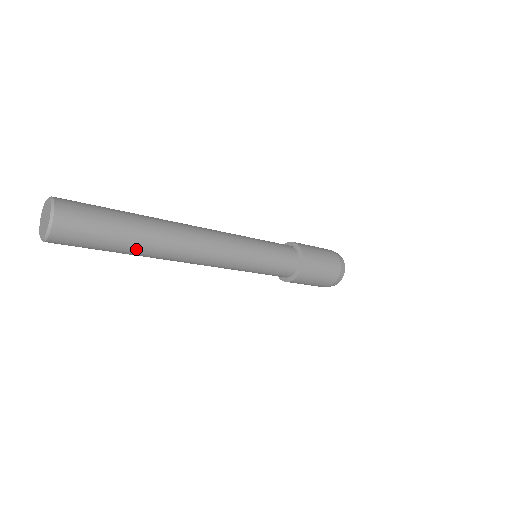
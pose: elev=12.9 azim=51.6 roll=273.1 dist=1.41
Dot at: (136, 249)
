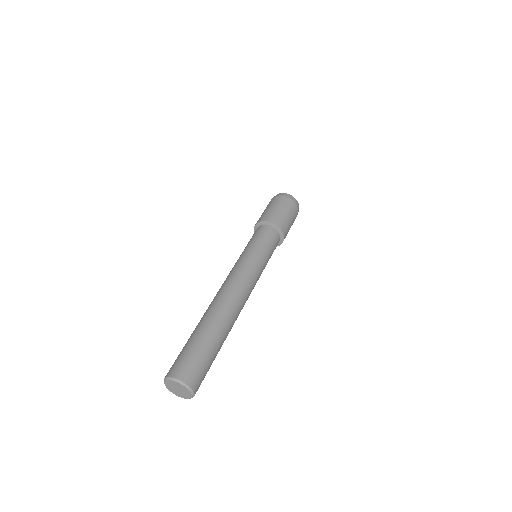
Dot at: occluded
